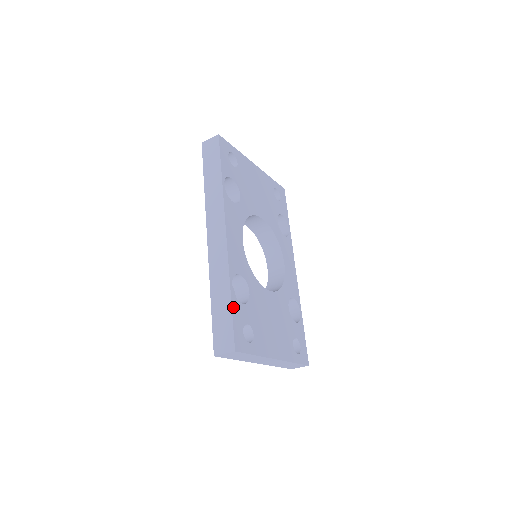
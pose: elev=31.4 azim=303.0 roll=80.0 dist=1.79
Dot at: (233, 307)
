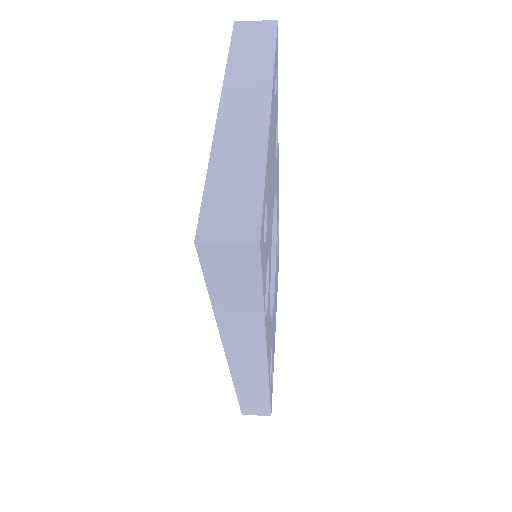
Dot at: (270, 398)
